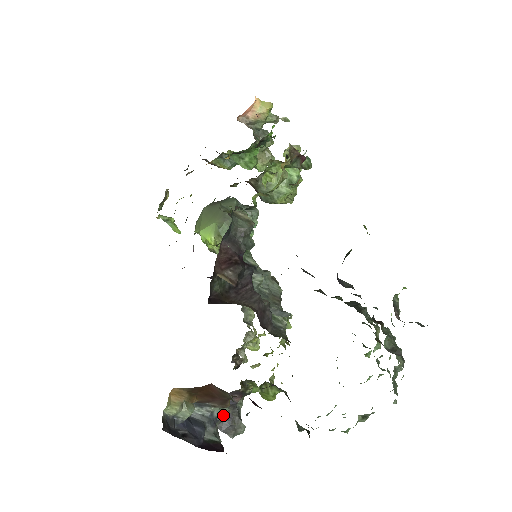
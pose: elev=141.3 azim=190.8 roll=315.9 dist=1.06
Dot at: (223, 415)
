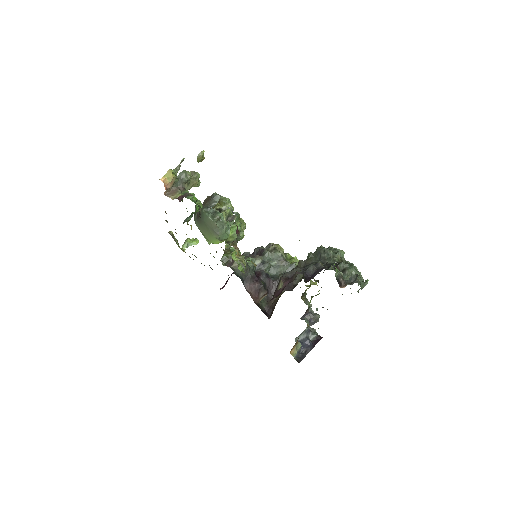
Dot at: occluded
